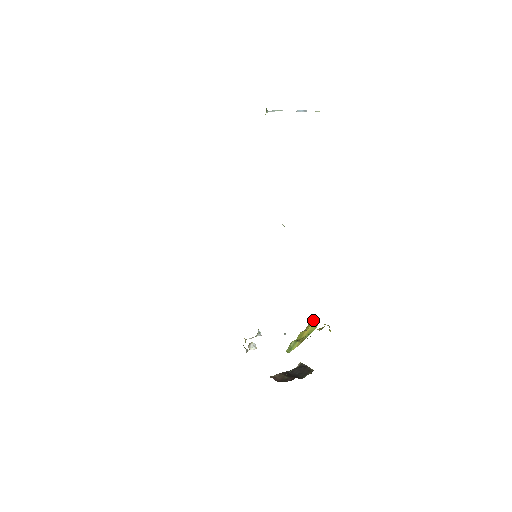
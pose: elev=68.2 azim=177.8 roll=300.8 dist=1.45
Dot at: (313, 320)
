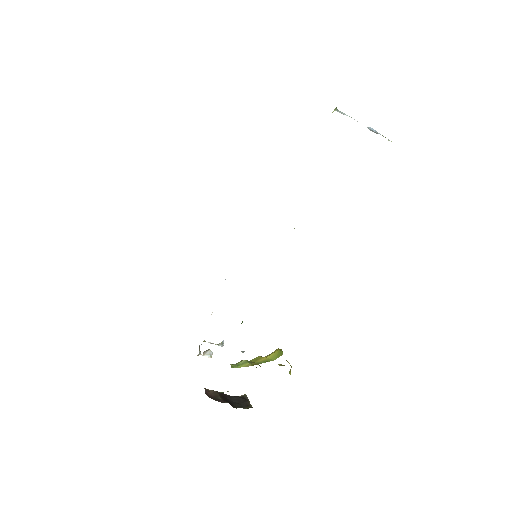
Dot at: (278, 350)
